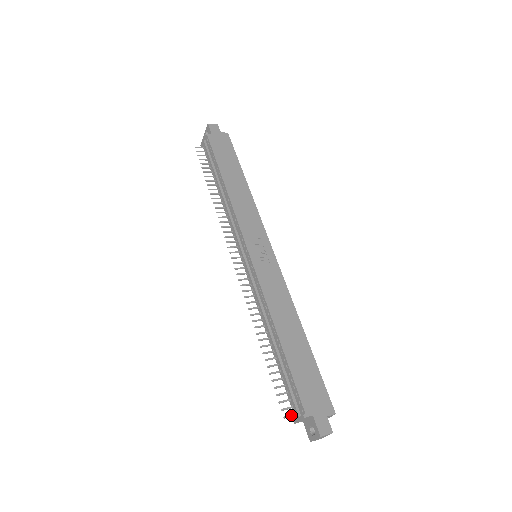
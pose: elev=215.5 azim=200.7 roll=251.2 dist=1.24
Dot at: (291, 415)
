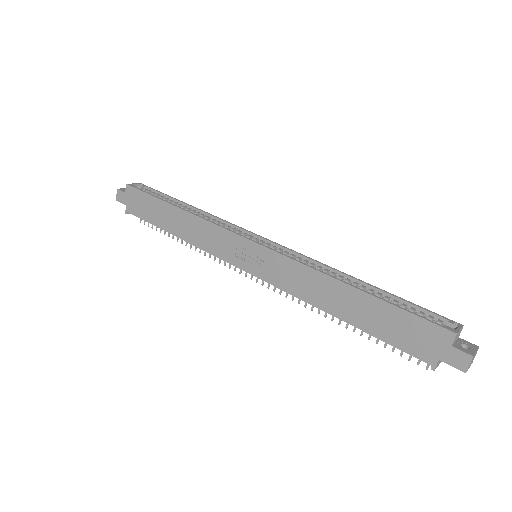
Dot at: occluded
